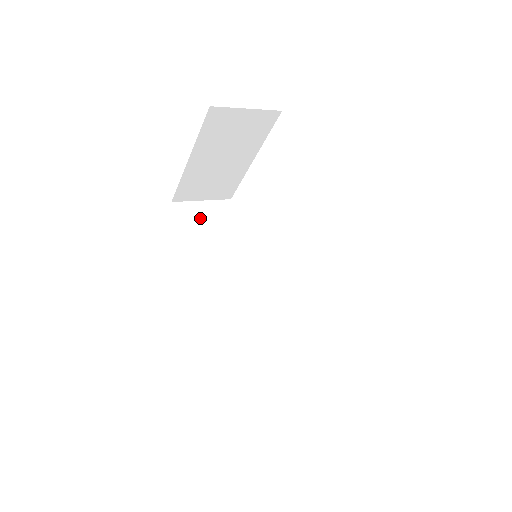
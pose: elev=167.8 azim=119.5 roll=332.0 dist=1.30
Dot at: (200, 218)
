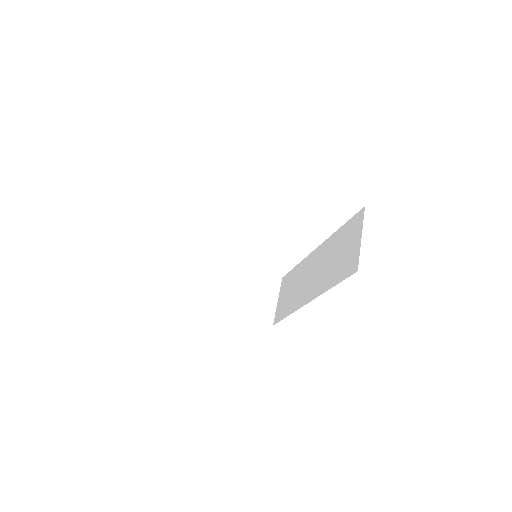
Dot at: occluded
